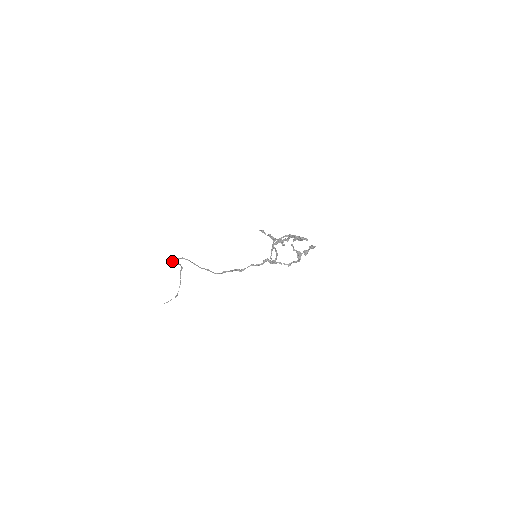
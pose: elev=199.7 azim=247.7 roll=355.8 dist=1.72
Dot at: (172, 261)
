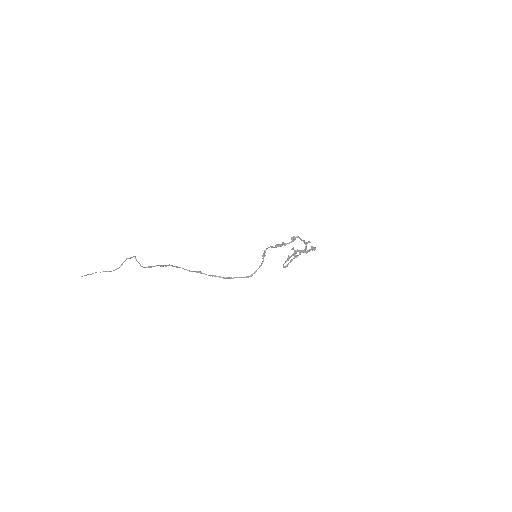
Dot at: occluded
